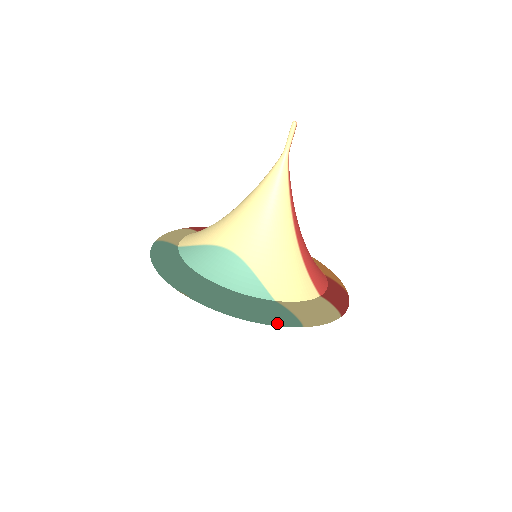
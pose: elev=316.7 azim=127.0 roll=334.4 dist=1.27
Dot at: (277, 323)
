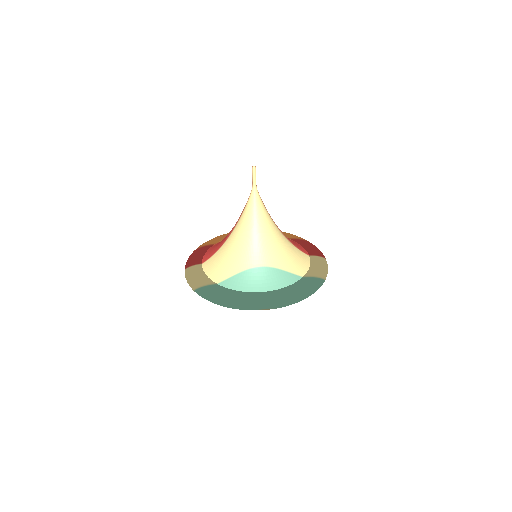
Dot at: (317, 288)
